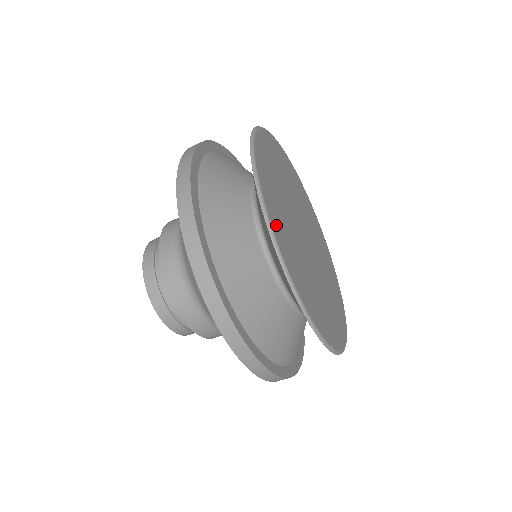
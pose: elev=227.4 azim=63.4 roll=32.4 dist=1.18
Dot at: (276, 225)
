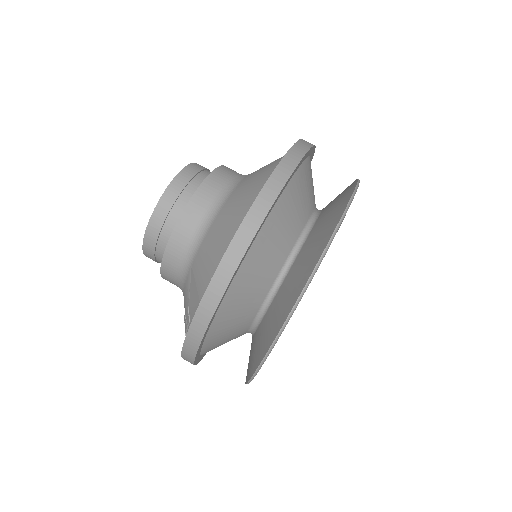
Dot at: occluded
